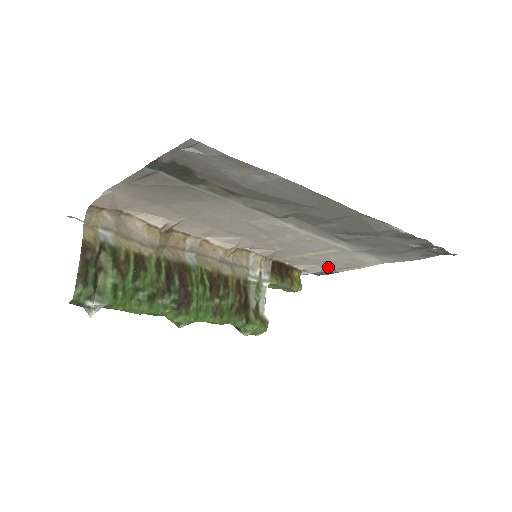
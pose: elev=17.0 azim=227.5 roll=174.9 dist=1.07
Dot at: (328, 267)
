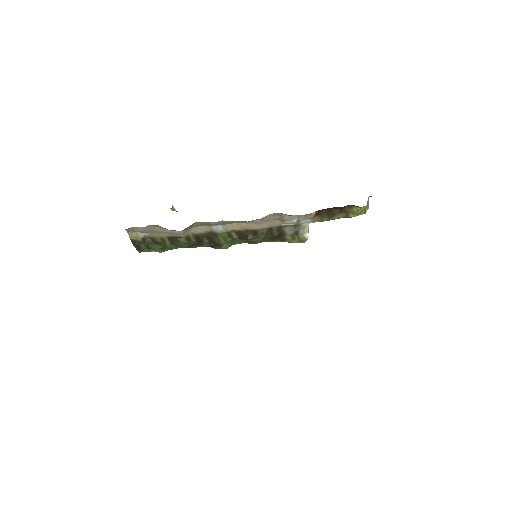
Dot at: occluded
